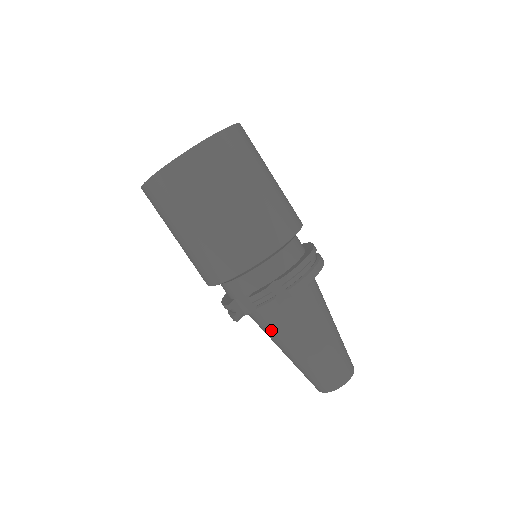
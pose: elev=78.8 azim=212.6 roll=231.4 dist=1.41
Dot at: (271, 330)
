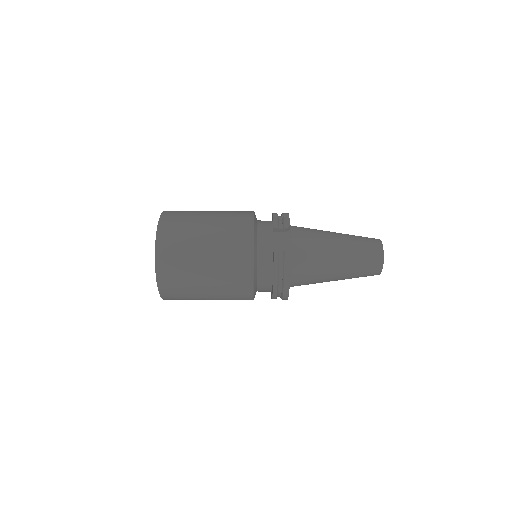
Dot at: (311, 247)
